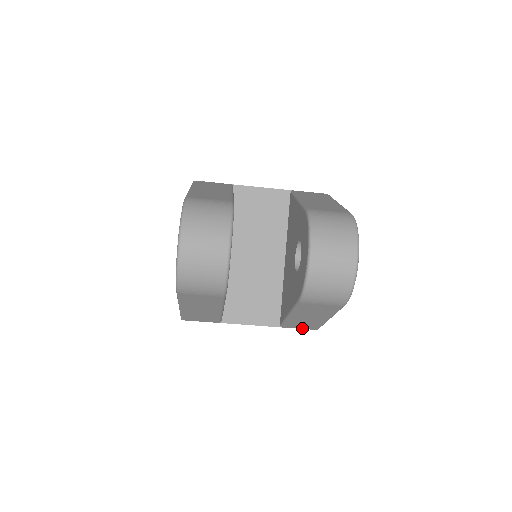
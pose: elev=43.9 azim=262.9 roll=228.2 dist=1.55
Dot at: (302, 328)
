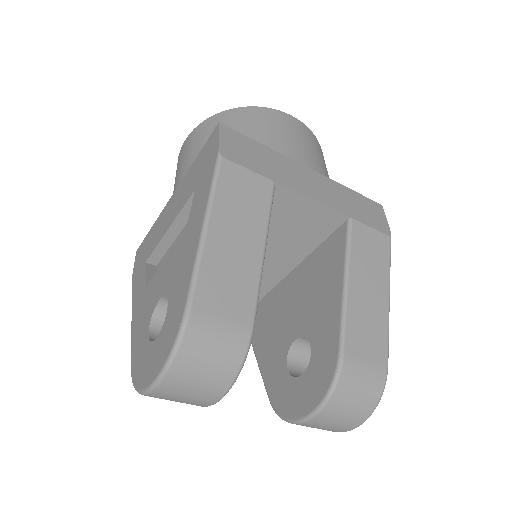
Dot at: occluded
